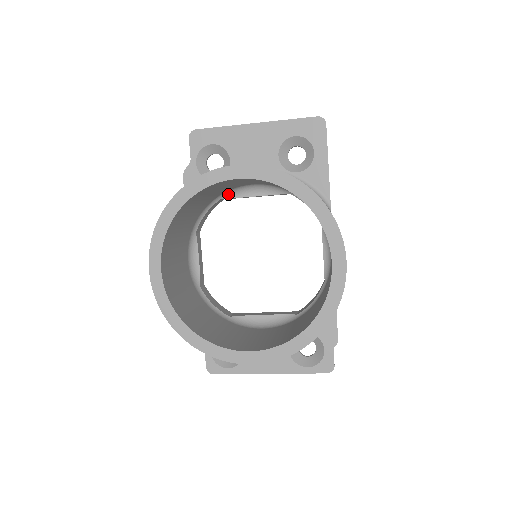
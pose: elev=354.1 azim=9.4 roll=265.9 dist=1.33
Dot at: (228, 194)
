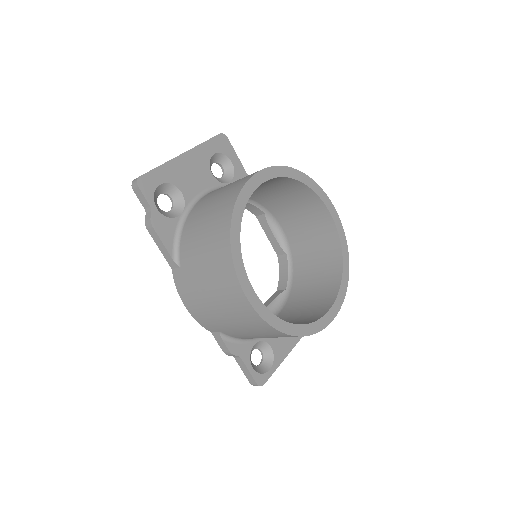
Dot at: occluded
